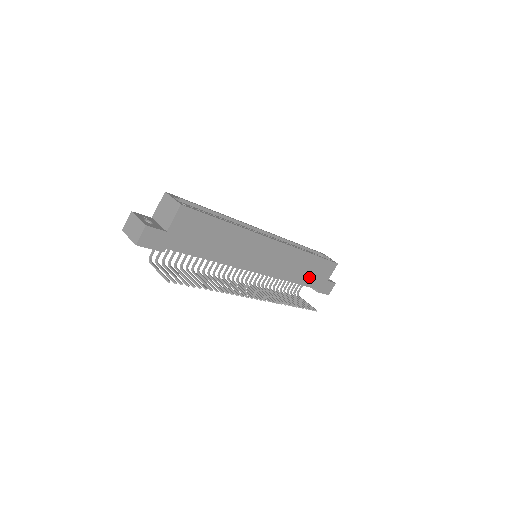
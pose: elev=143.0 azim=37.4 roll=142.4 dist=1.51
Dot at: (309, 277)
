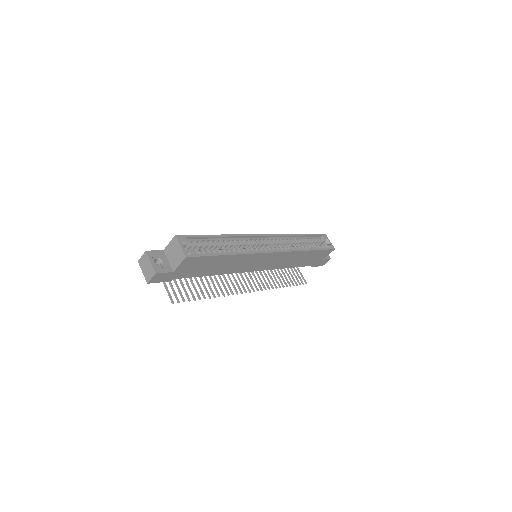
Dot at: (304, 262)
